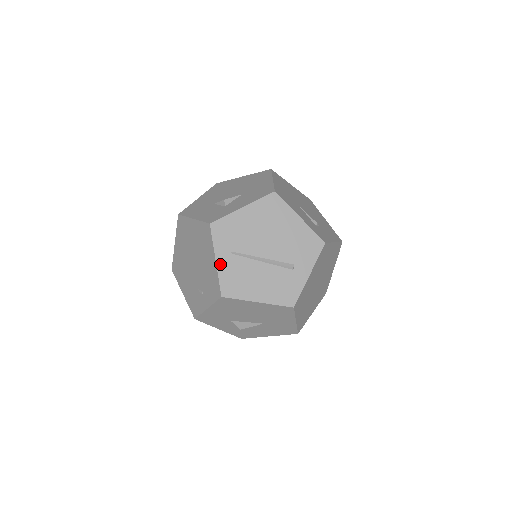
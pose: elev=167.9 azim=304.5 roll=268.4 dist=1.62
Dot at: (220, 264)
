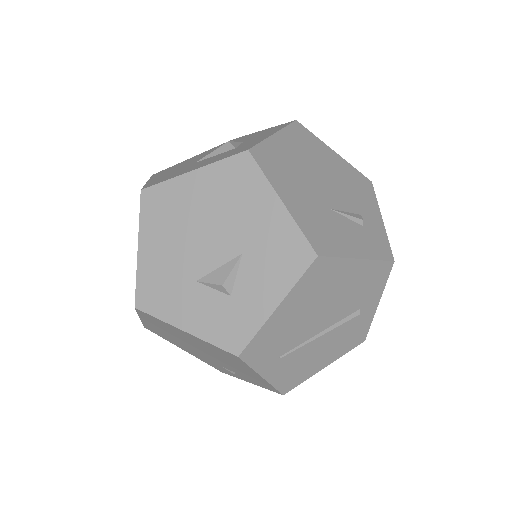
Dot at: (270, 376)
